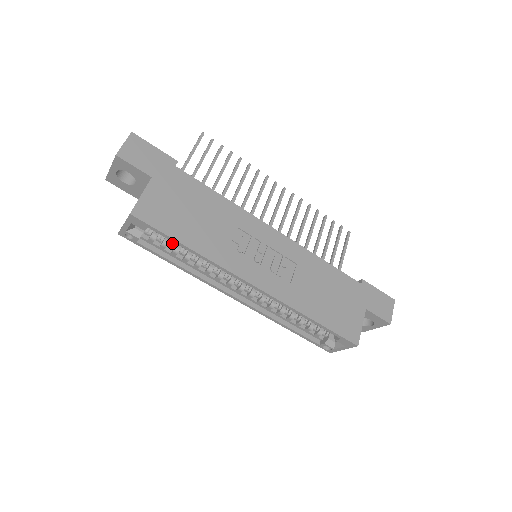
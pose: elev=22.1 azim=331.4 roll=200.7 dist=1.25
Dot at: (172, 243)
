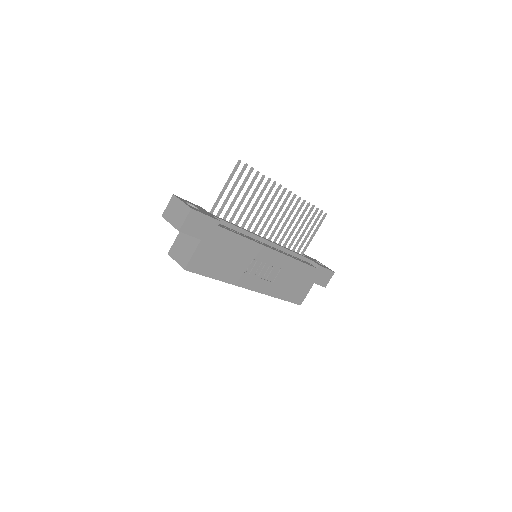
Dot at: occluded
